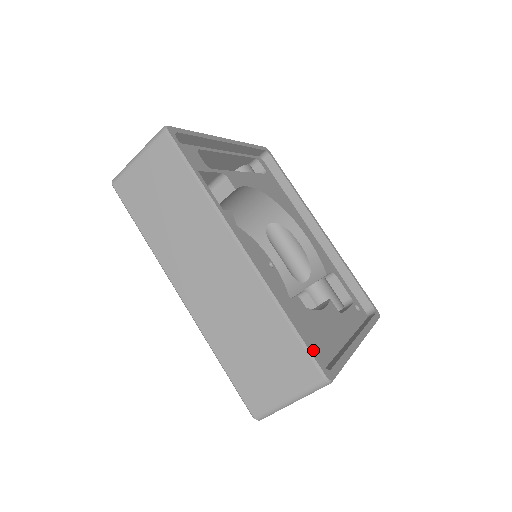
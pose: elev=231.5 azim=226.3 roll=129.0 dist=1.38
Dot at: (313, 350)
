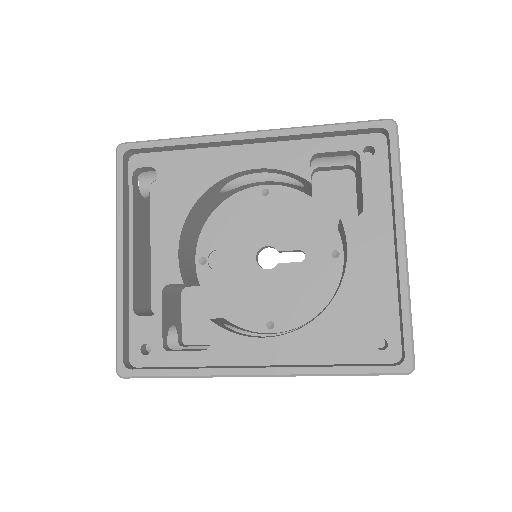
Dot at: (379, 366)
